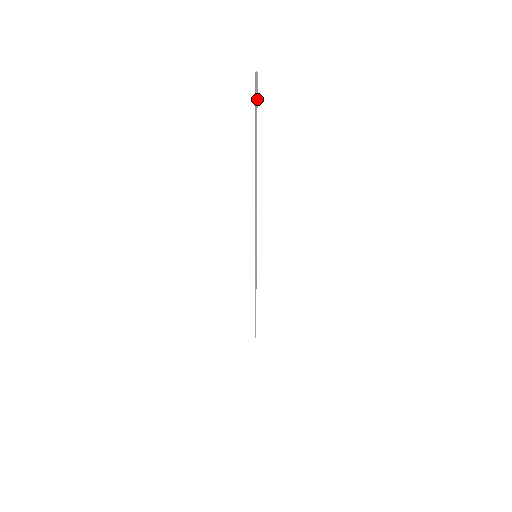
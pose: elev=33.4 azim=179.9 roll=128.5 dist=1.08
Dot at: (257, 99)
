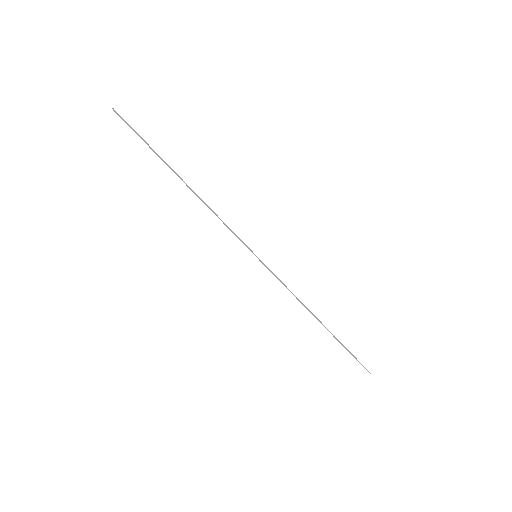
Dot at: (128, 124)
